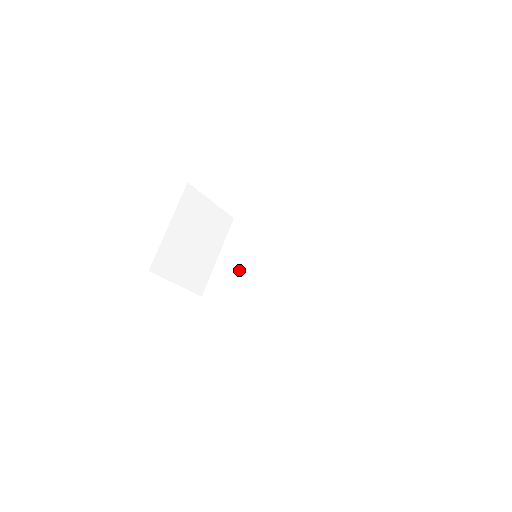
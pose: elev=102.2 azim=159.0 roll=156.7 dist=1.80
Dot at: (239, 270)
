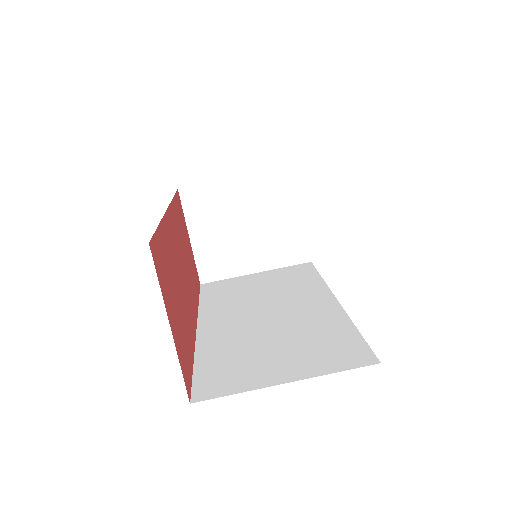
Dot at: (249, 290)
